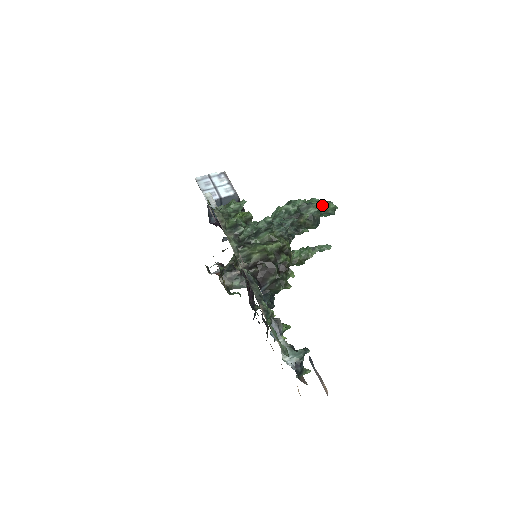
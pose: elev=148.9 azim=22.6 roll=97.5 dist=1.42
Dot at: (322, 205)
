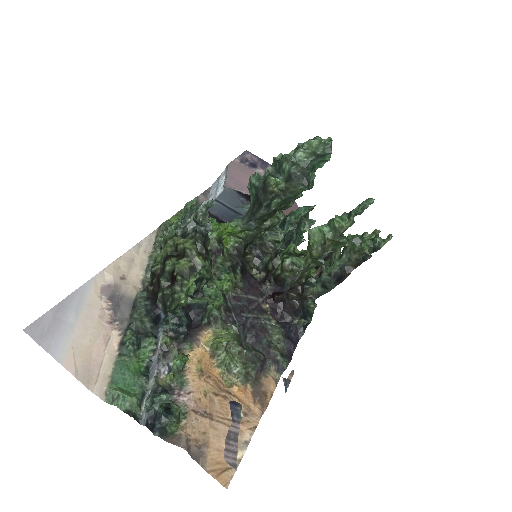
Dot at: (299, 150)
